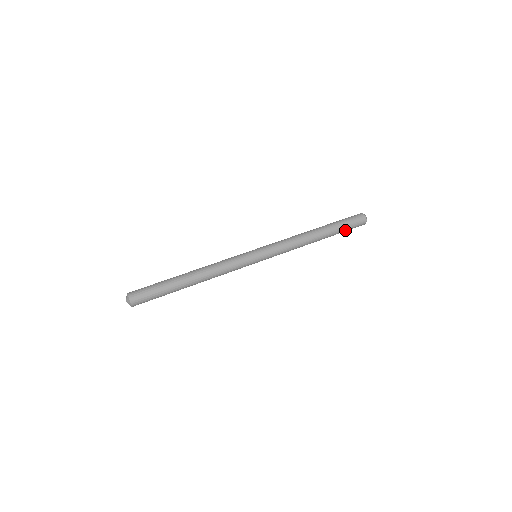
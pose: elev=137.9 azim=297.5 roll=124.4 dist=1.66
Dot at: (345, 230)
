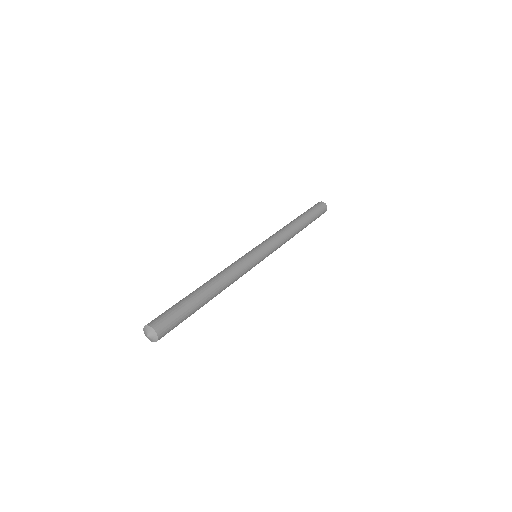
Dot at: occluded
